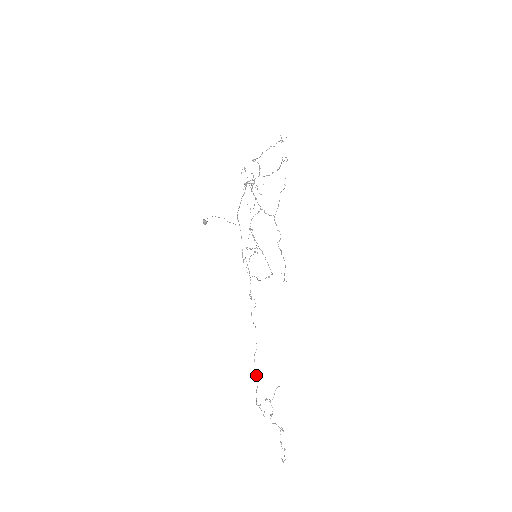
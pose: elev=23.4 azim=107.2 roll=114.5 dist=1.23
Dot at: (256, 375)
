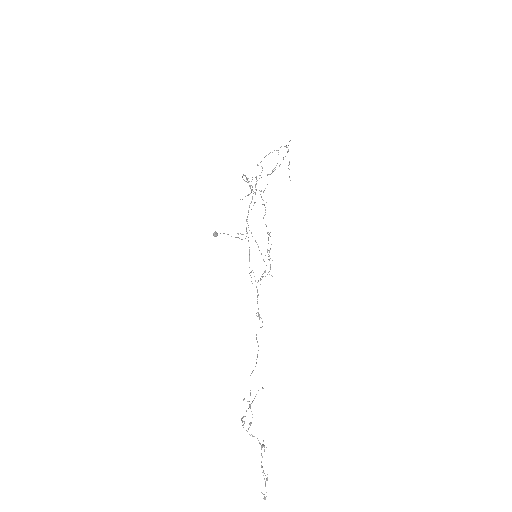
Dot at: occluded
